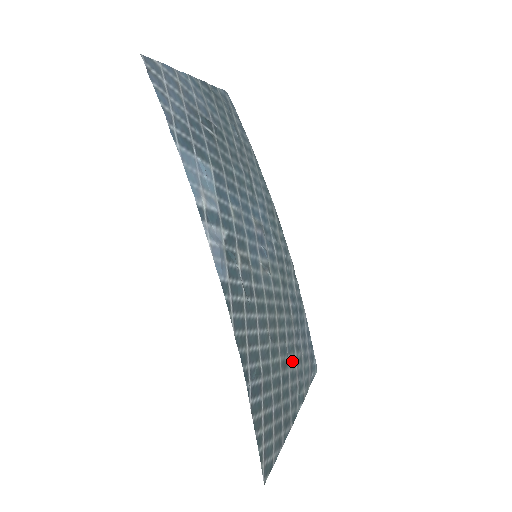
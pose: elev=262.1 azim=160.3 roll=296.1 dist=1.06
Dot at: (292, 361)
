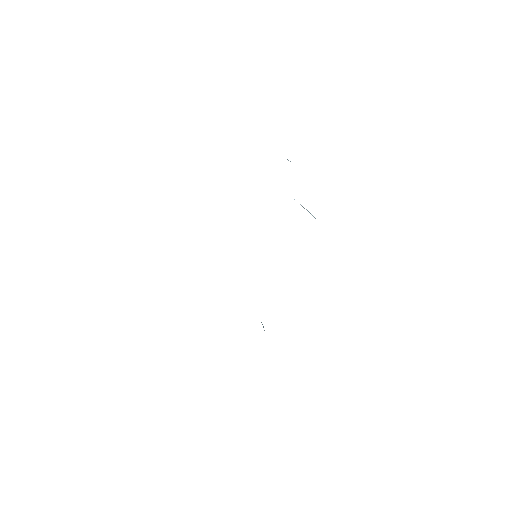
Dot at: occluded
